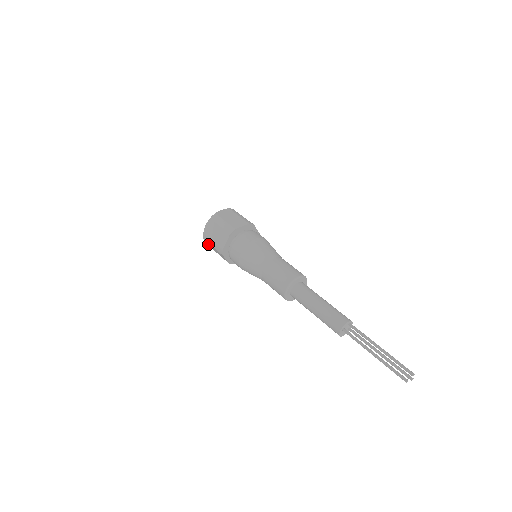
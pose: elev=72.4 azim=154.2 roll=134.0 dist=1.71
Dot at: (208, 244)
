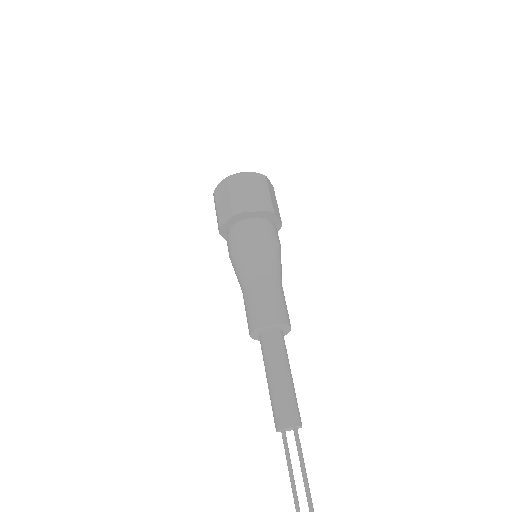
Dot at: occluded
